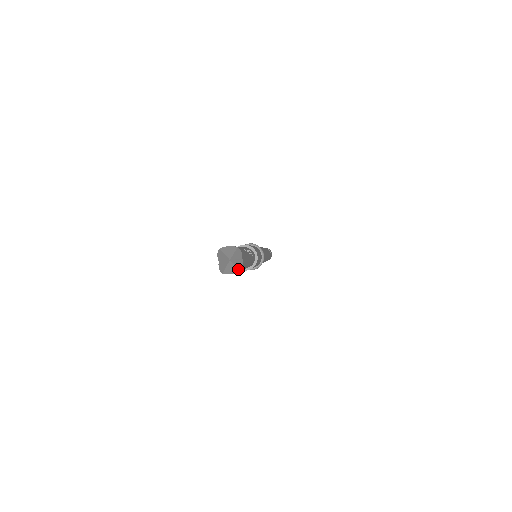
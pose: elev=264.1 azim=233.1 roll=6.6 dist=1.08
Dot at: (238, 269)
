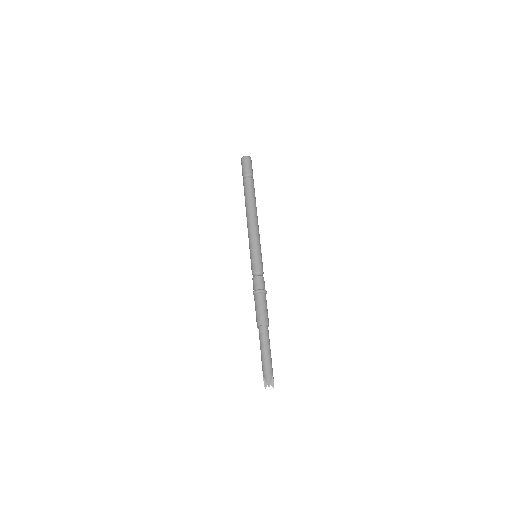
Dot at: occluded
